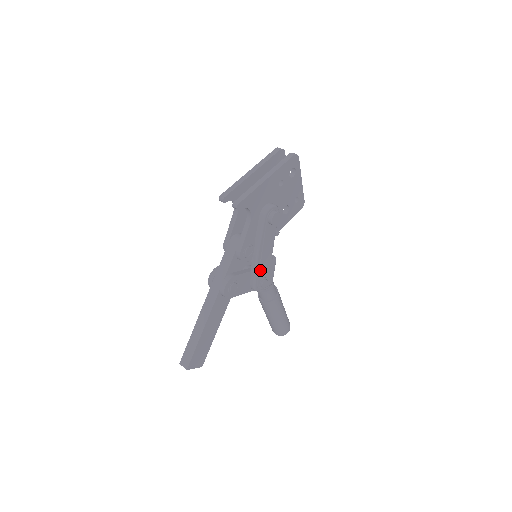
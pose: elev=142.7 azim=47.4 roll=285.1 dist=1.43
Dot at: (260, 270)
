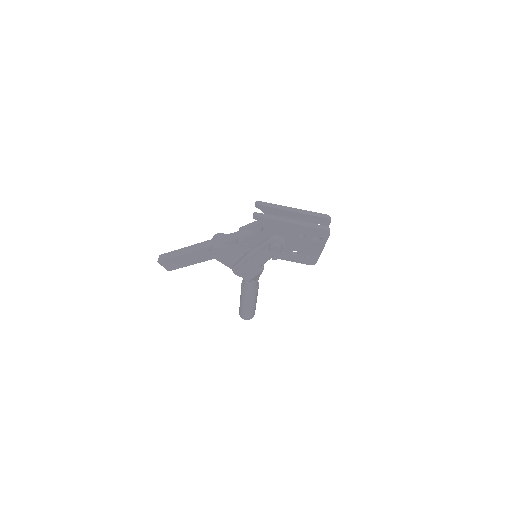
Dot at: (244, 264)
